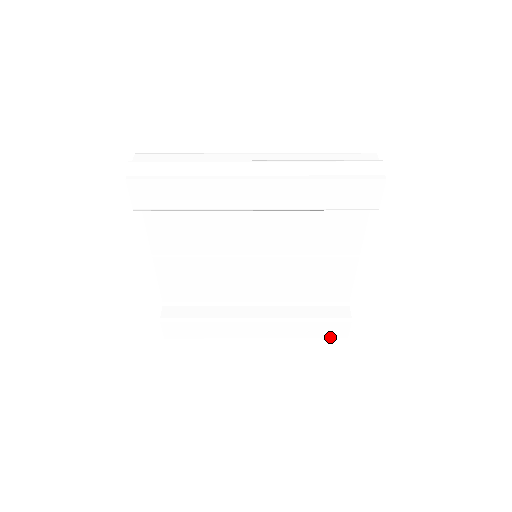
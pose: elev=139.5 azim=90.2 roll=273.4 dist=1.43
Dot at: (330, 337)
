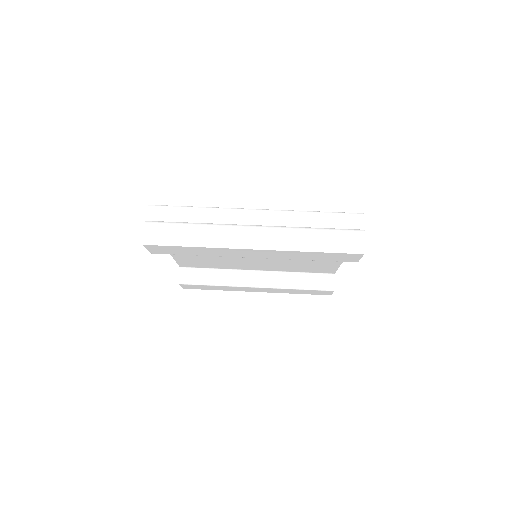
Dot at: (316, 294)
